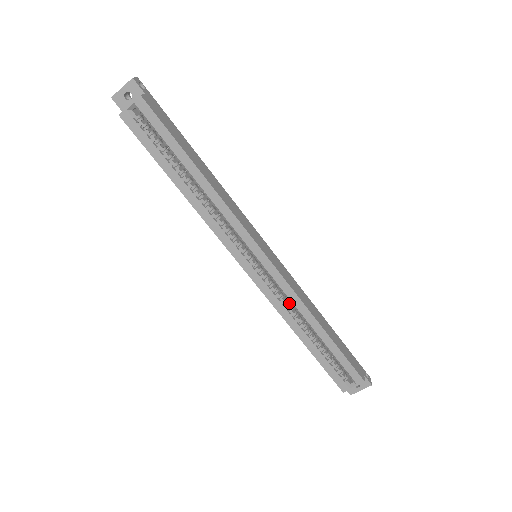
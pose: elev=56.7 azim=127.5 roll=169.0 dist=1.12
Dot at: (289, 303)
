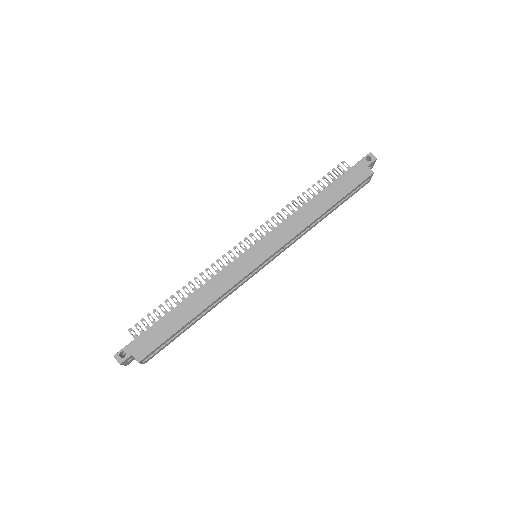
Dot at: occluded
